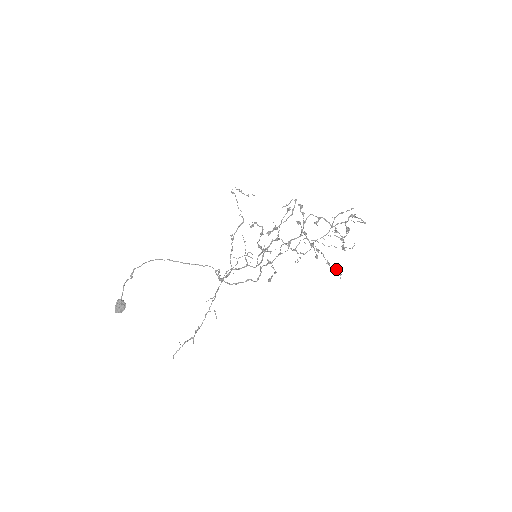
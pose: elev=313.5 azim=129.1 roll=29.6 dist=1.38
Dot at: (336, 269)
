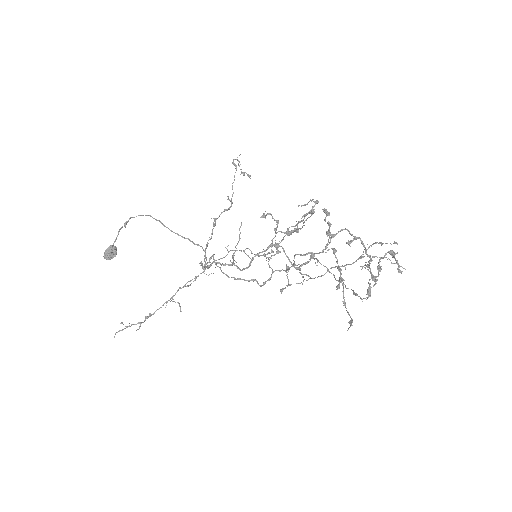
Dot at: occluded
